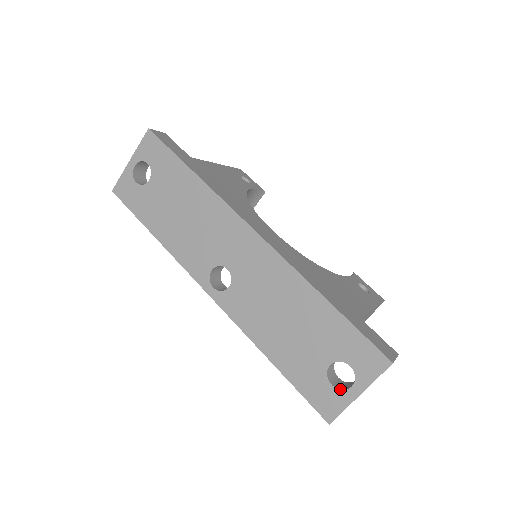
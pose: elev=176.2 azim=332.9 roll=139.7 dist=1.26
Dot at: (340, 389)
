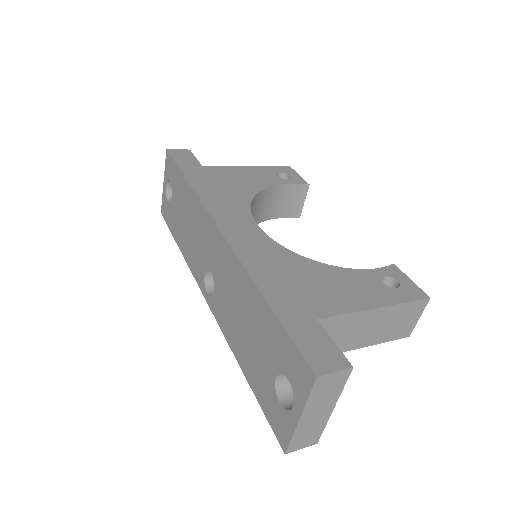
Dot at: (286, 409)
